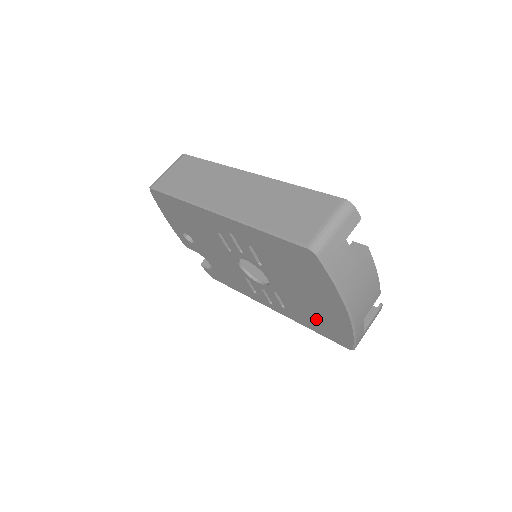
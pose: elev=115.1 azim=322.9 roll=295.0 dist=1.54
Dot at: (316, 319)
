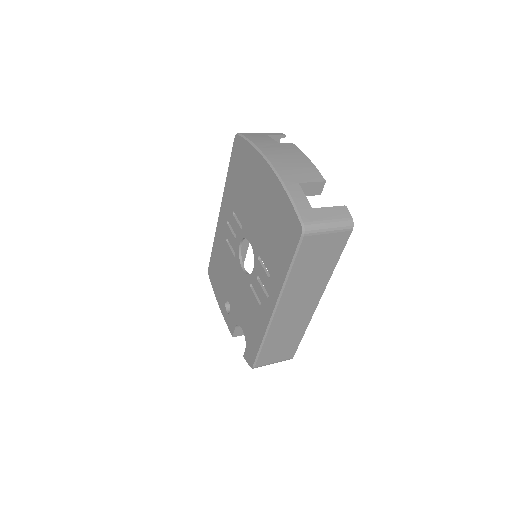
Dot at: (276, 233)
